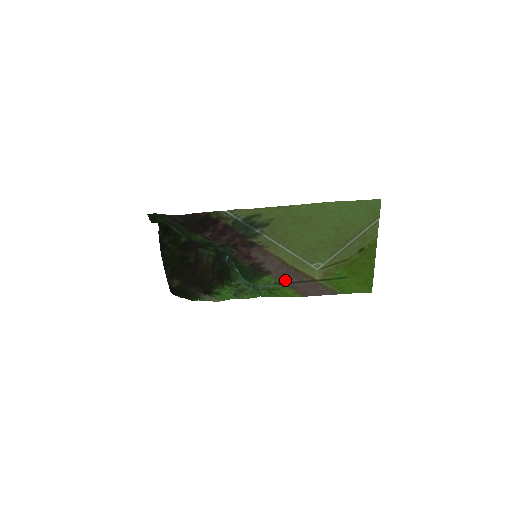
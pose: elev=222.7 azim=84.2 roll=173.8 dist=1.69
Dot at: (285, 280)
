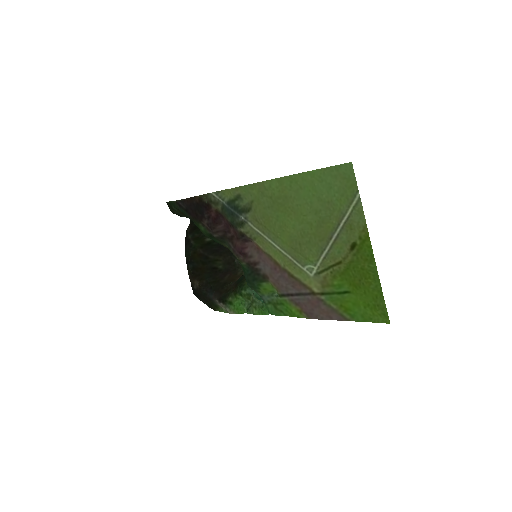
Dot at: (284, 290)
